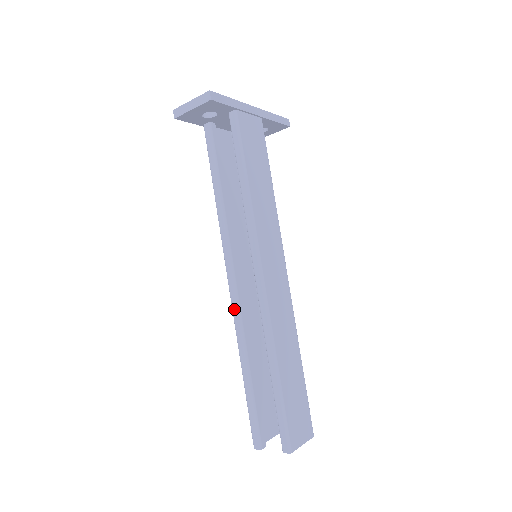
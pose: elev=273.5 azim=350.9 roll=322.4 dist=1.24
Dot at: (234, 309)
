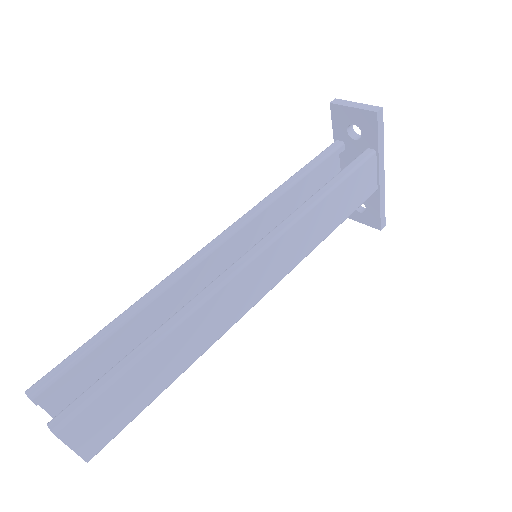
Dot at: (188, 262)
